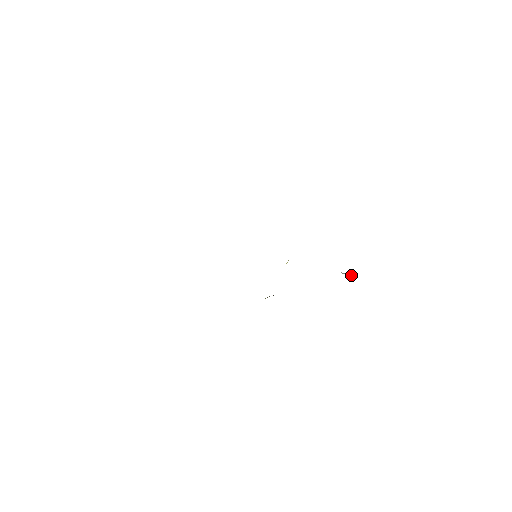
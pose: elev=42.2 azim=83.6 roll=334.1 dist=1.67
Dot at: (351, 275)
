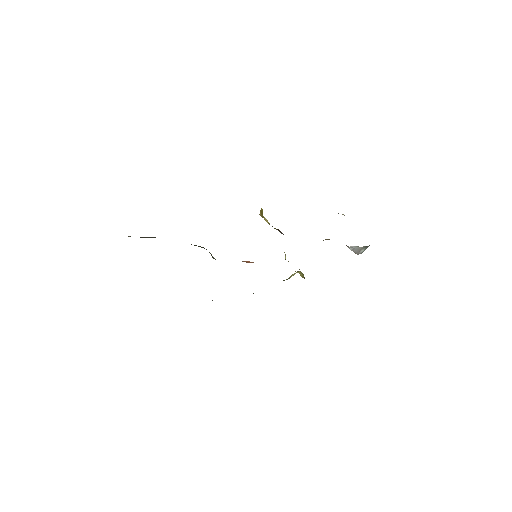
Dot at: (361, 248)
